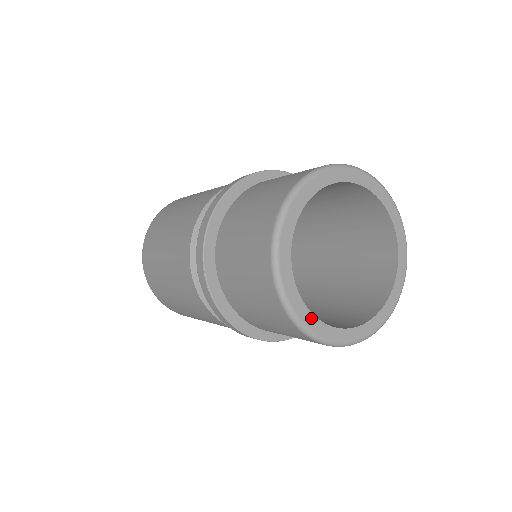
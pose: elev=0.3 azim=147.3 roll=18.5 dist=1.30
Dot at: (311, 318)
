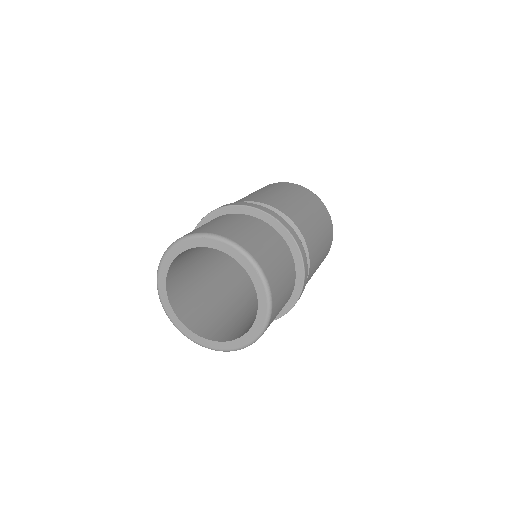
Dot at: (208, 342)
